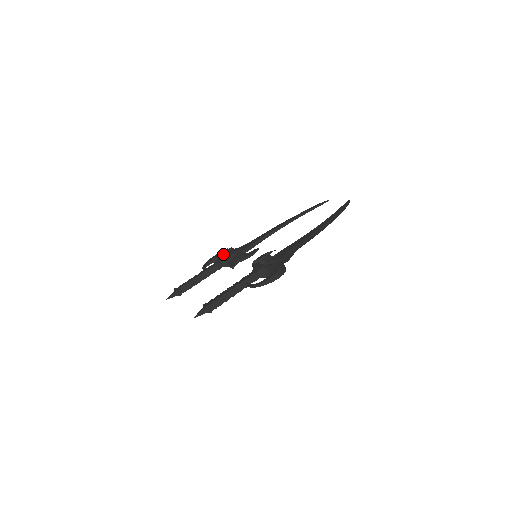
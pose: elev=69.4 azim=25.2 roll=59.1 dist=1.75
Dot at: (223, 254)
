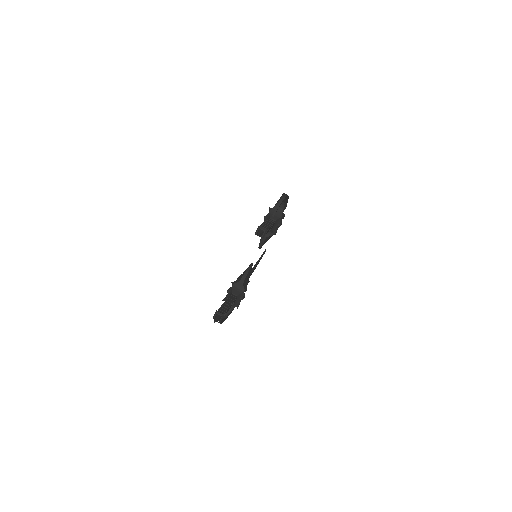
Dot at: (228, 291)
